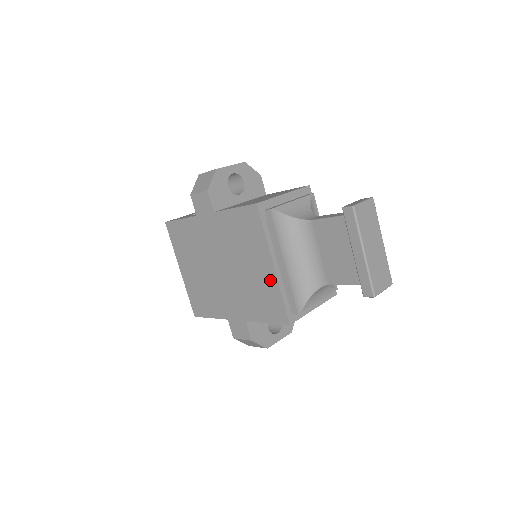
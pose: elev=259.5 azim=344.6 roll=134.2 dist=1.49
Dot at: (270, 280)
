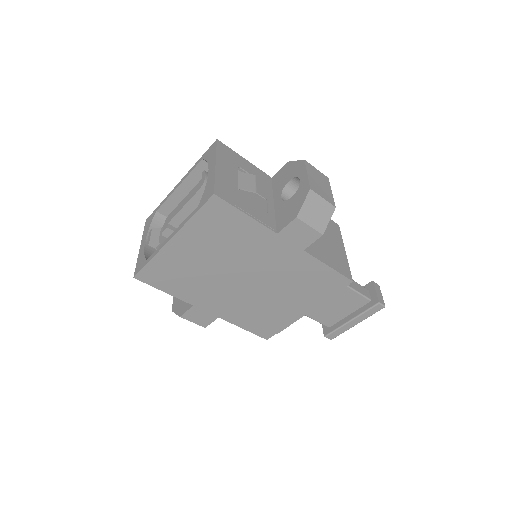
Dot at: (290, 316)
